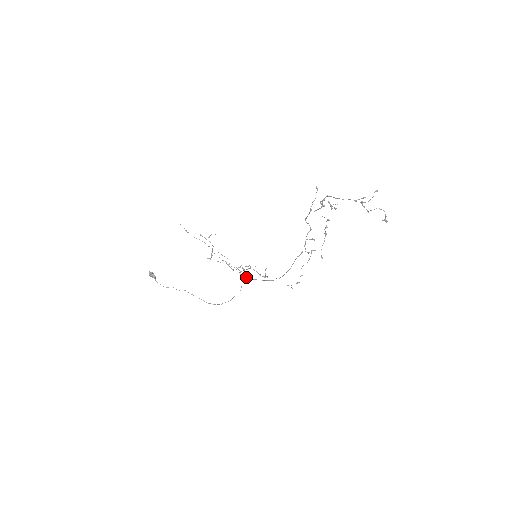
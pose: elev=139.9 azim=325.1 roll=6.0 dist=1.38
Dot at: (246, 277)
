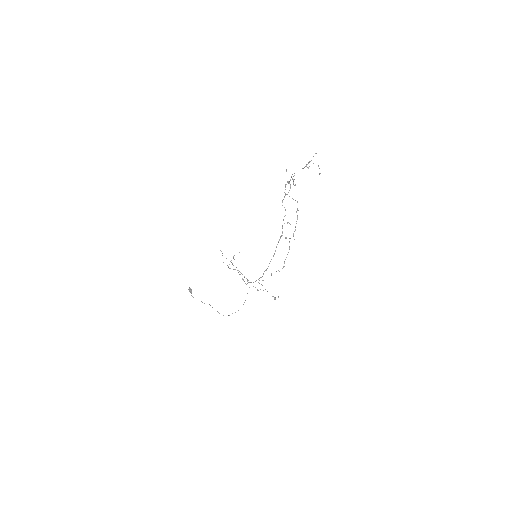
Dot at: (250, 282)
